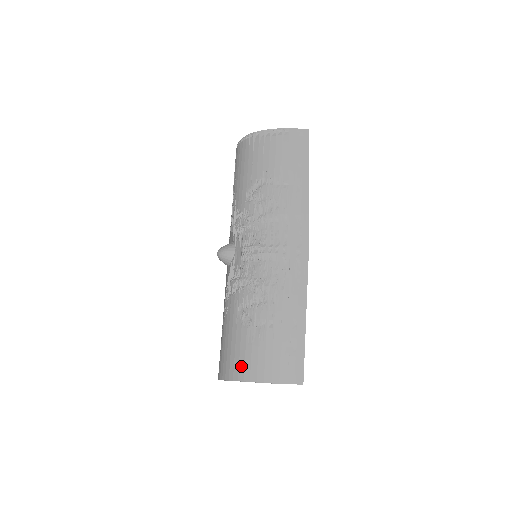
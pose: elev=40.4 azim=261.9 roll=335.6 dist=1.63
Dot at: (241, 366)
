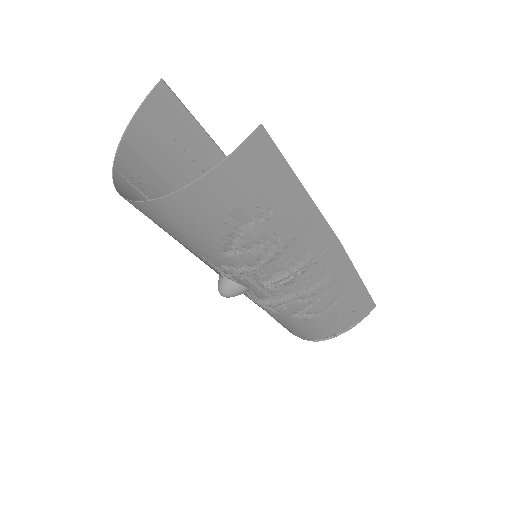
Dot at: (130, 164)
